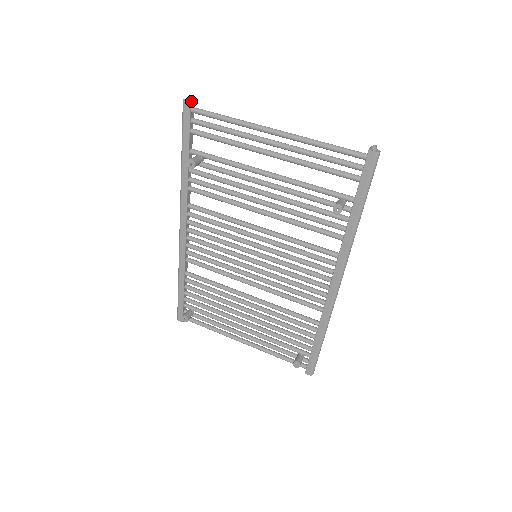
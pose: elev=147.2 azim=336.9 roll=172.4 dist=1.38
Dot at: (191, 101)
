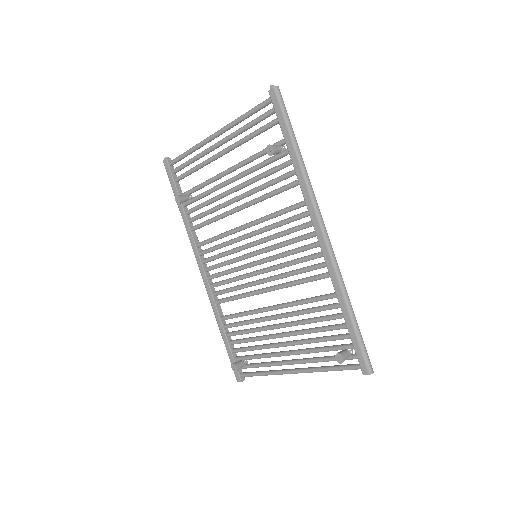
Dot at: (167, 158)
